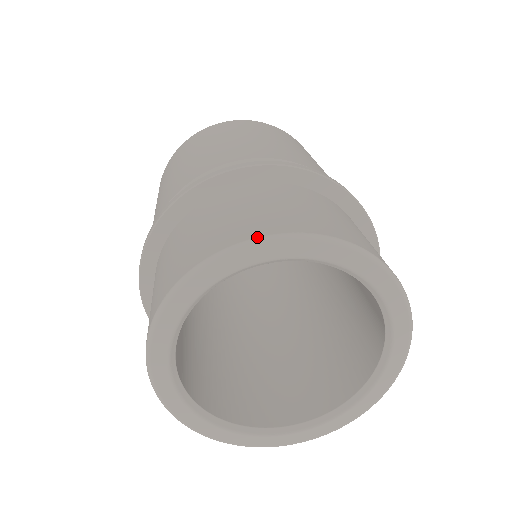
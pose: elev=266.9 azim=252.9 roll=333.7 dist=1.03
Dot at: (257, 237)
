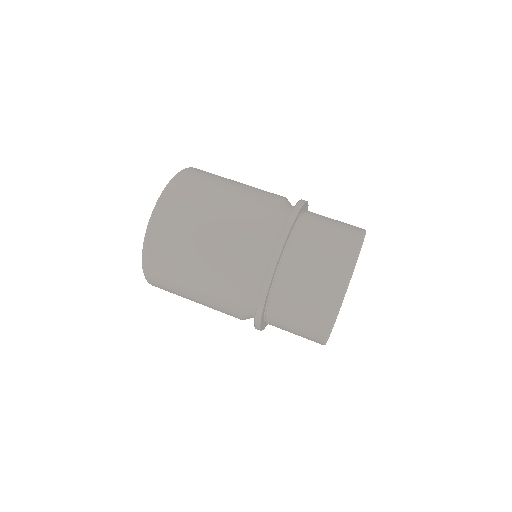
Dot at: (353, 265)
